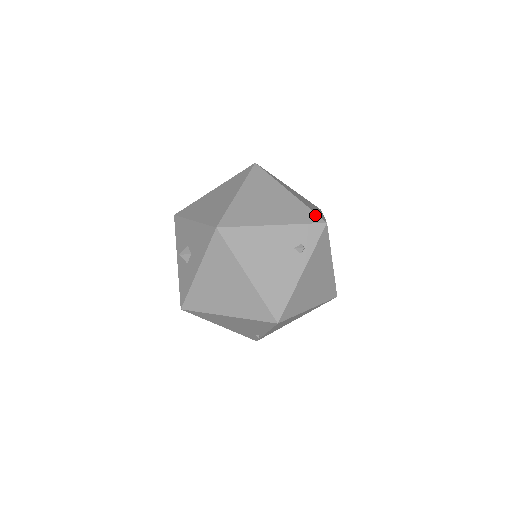
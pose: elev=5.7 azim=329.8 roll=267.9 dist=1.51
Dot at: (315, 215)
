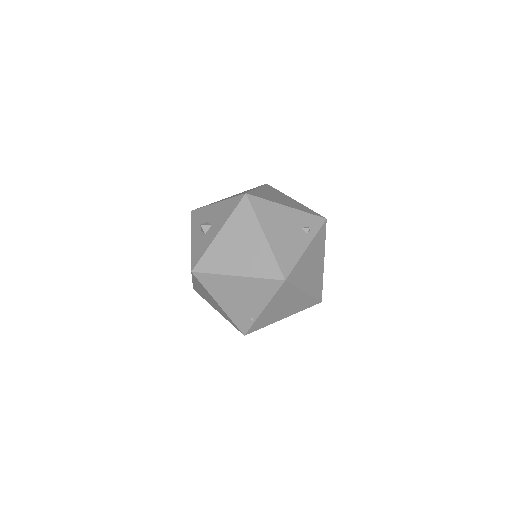
Dot at: (317, 213)
